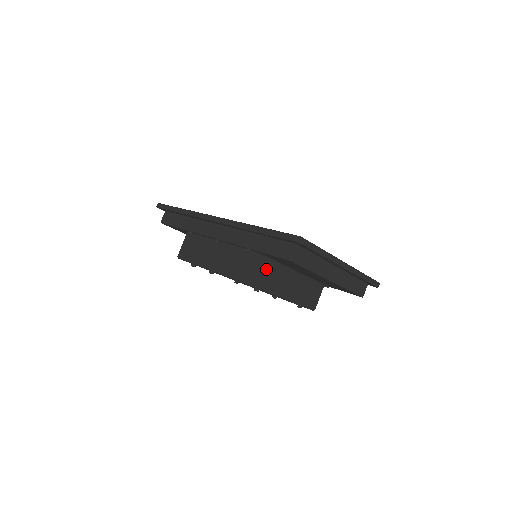
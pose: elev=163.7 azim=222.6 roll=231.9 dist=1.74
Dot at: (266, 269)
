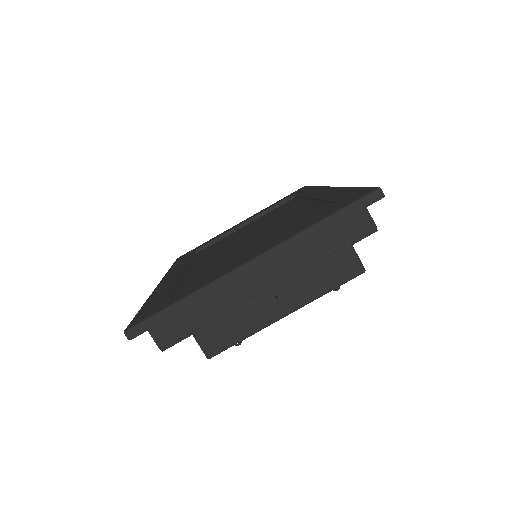
Dot at: occluded
